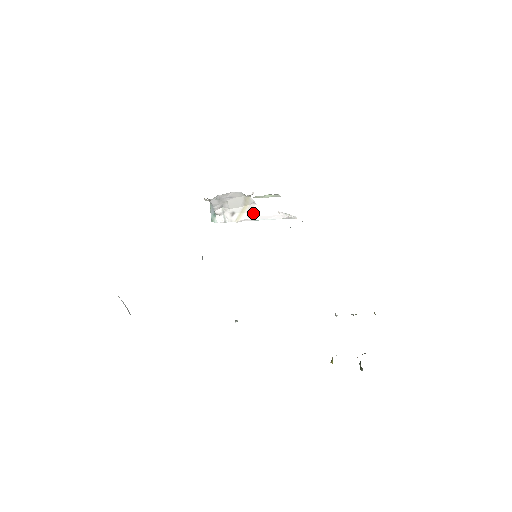
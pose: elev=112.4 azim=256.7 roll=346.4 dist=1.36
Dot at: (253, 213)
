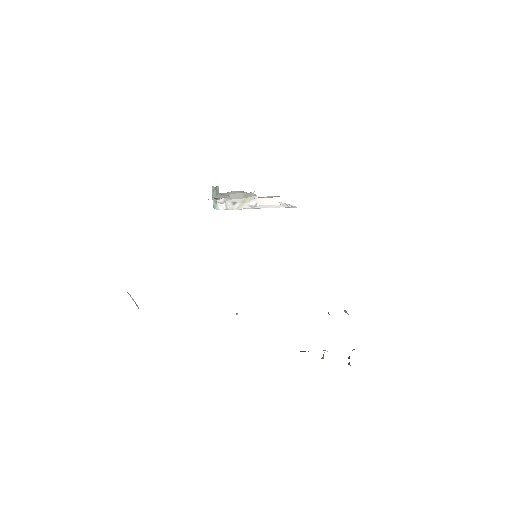
Dot at: (254, 203)
